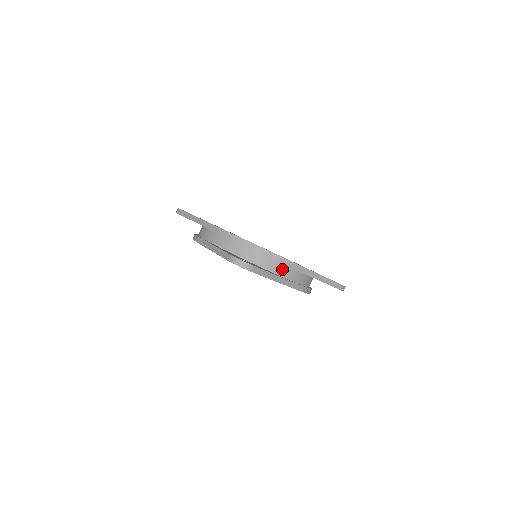
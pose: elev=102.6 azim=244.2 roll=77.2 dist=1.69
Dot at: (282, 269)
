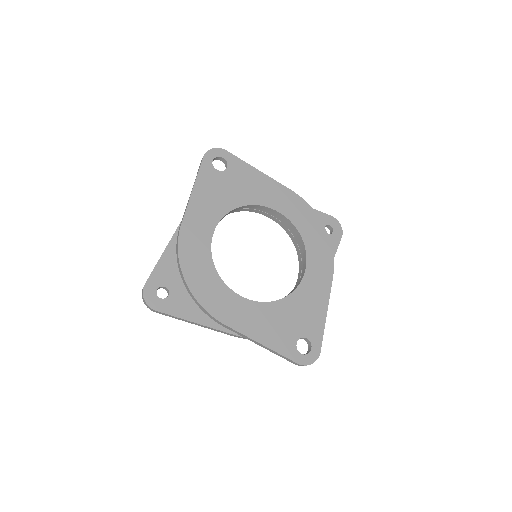
Dot at: occluded
